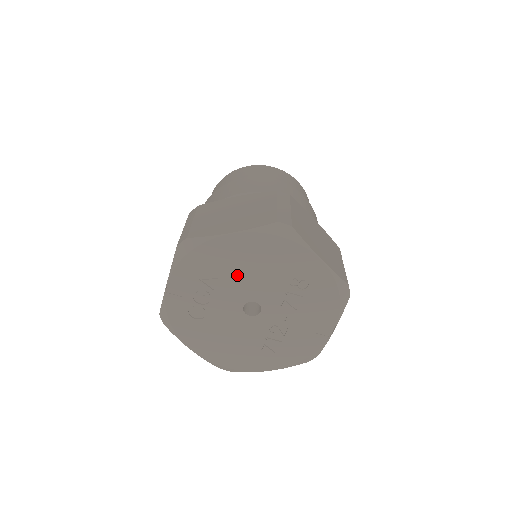
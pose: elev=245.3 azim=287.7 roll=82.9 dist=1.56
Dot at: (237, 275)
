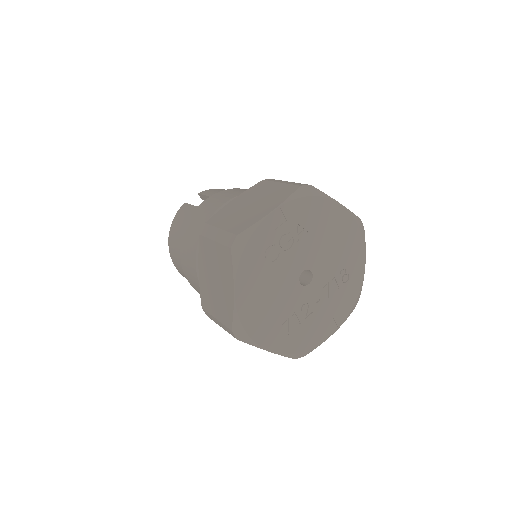
Dot at: (320, 240)
